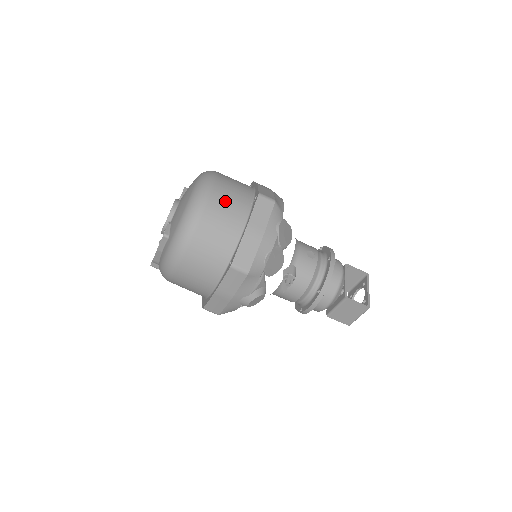
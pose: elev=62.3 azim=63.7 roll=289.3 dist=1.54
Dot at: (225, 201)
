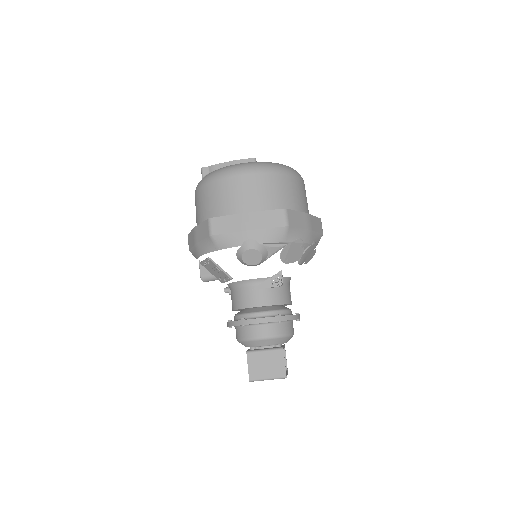
Dot at: (305, 194)
